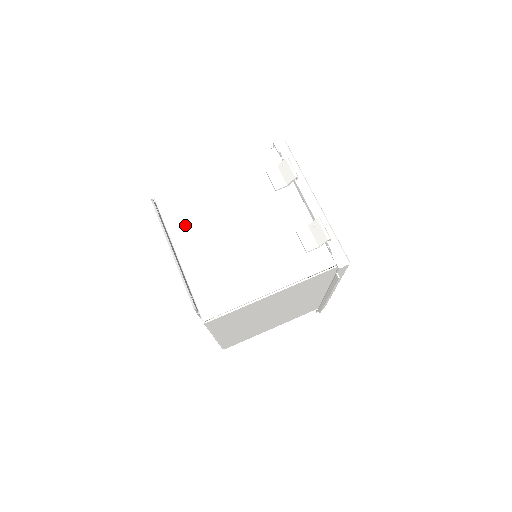
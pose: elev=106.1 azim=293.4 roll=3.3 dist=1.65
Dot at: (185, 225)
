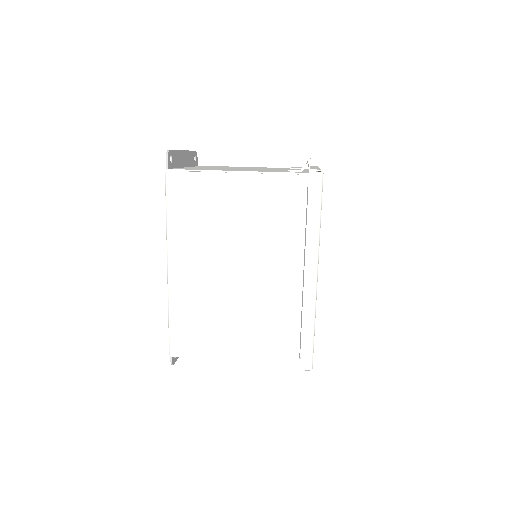
Dot at: occluded
